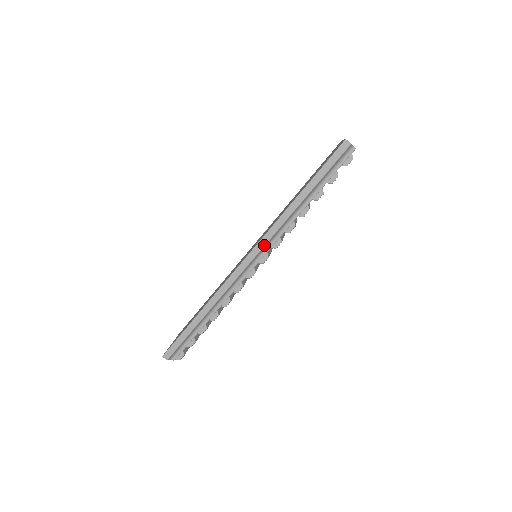
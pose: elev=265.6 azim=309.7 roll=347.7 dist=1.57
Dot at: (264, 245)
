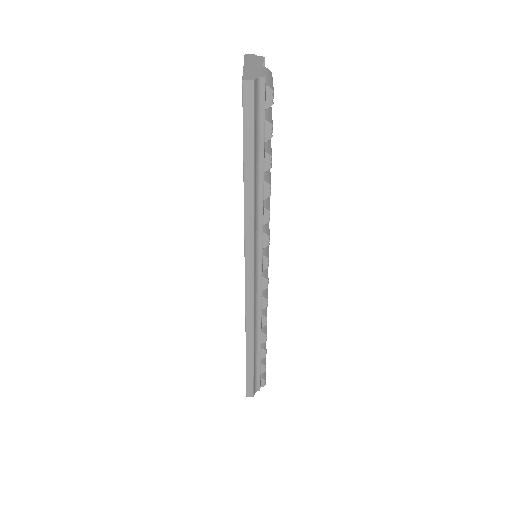
Dot at: (253, 257)
